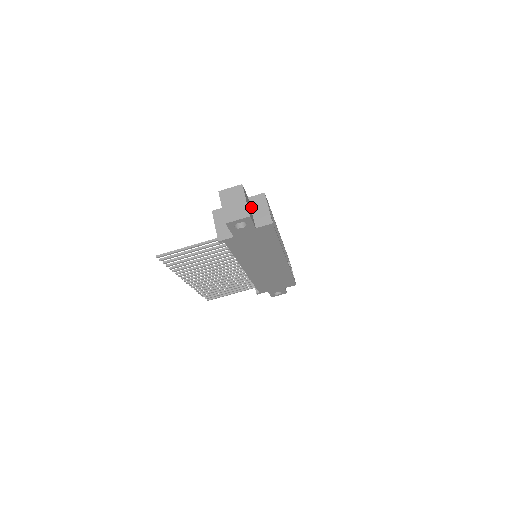
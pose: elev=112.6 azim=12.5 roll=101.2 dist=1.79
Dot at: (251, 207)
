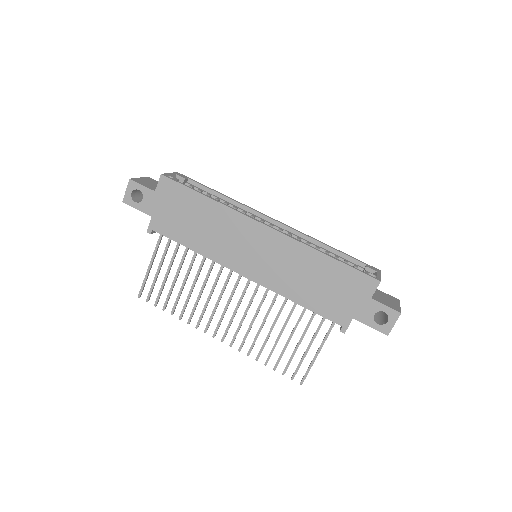
Dot at: occluded
